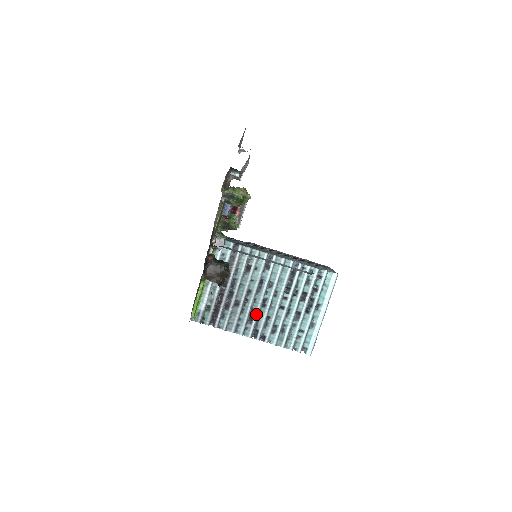
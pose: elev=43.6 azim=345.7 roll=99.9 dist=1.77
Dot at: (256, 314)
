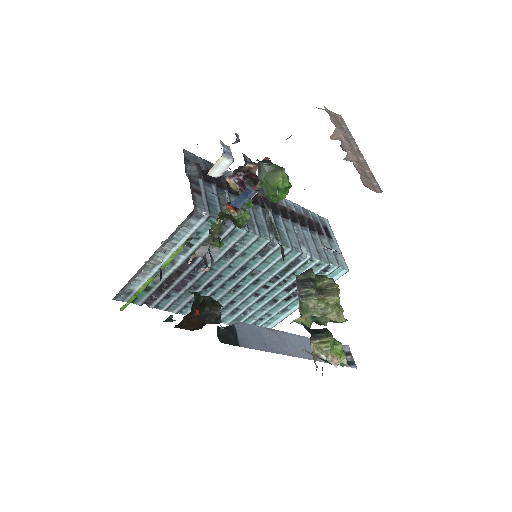
Dot at: (217, 299)
